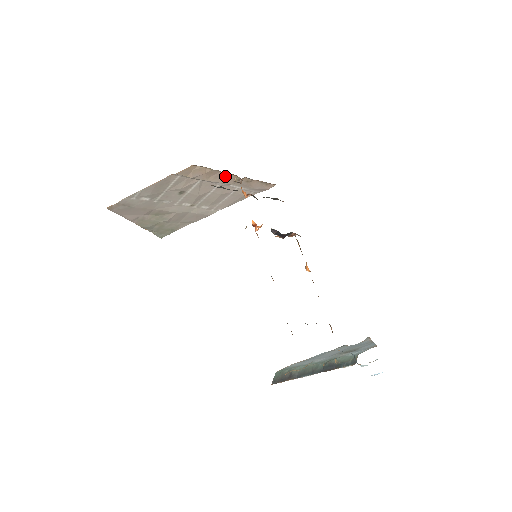
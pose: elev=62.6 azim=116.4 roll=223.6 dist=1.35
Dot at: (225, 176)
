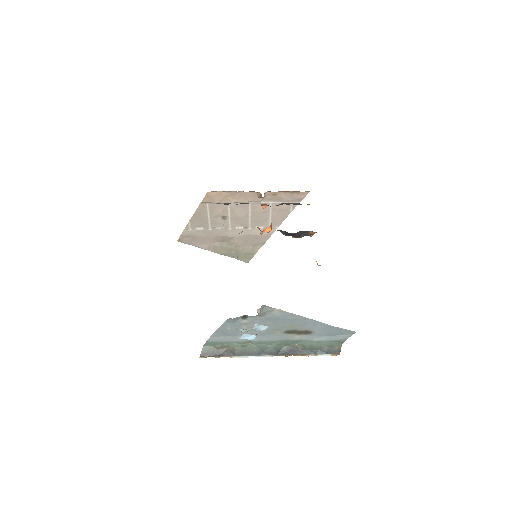
Dot at: (247, 195)
